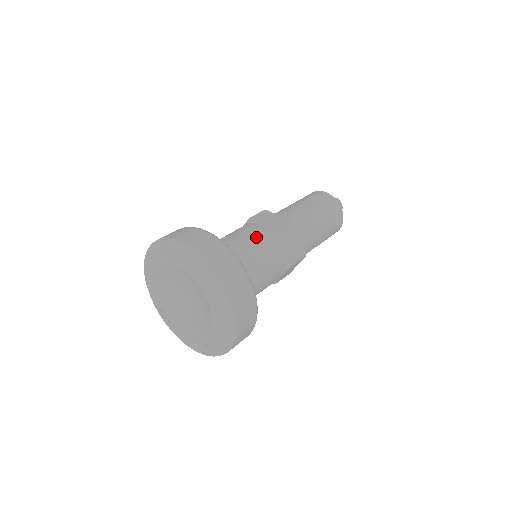
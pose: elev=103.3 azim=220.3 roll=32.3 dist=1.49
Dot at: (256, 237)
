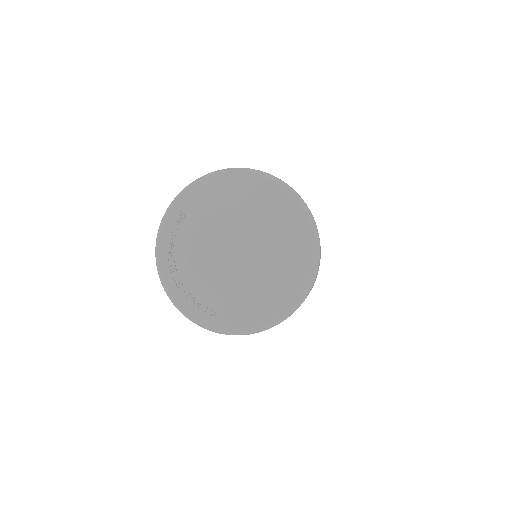
Dot at: occluded
